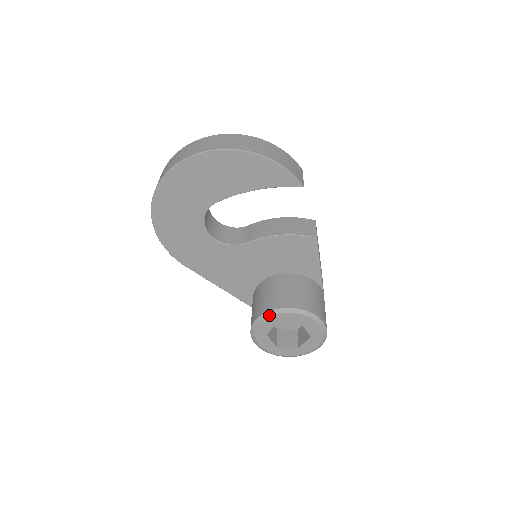
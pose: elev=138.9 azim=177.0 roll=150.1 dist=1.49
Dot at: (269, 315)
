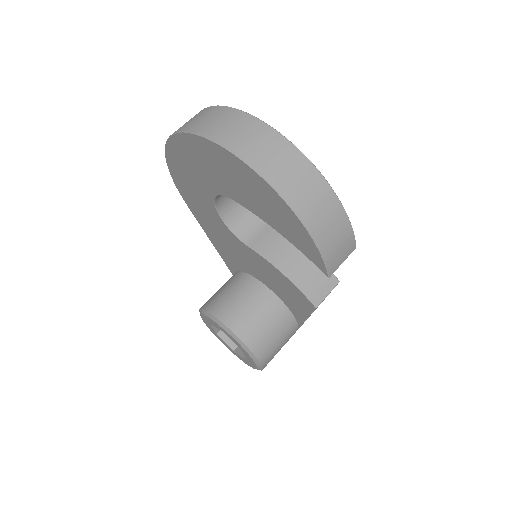
Dot at: (217, 322)
